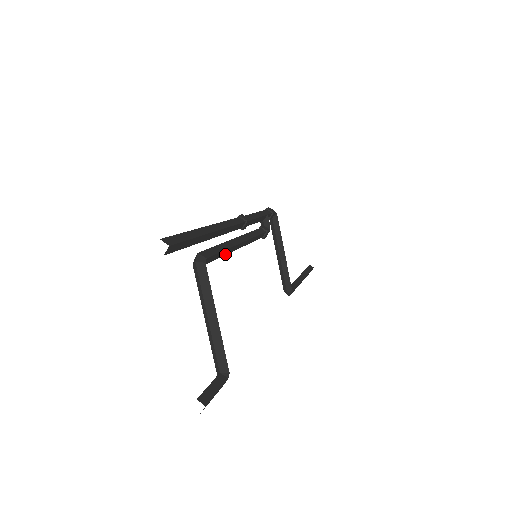
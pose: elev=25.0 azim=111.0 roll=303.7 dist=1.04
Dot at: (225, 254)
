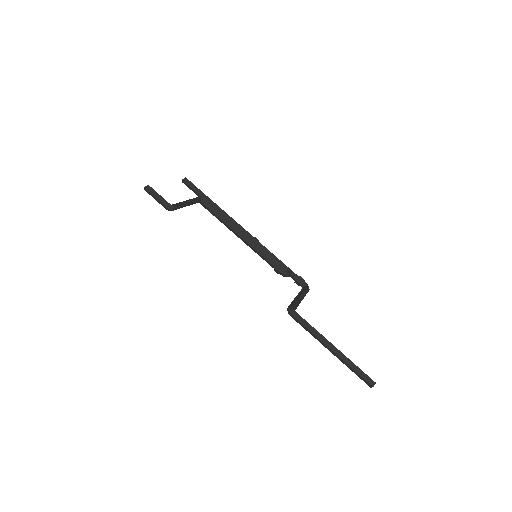
Dot at: (222, 221)
